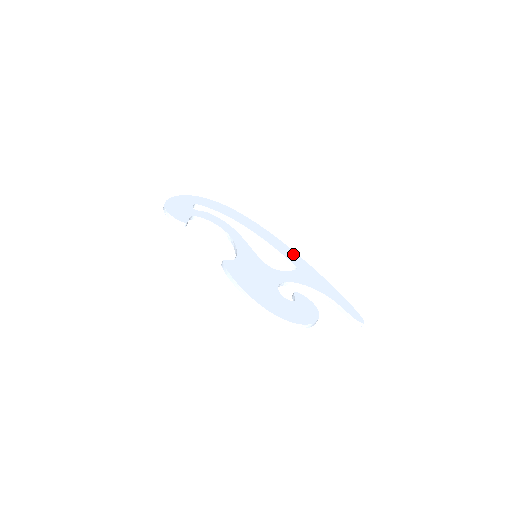
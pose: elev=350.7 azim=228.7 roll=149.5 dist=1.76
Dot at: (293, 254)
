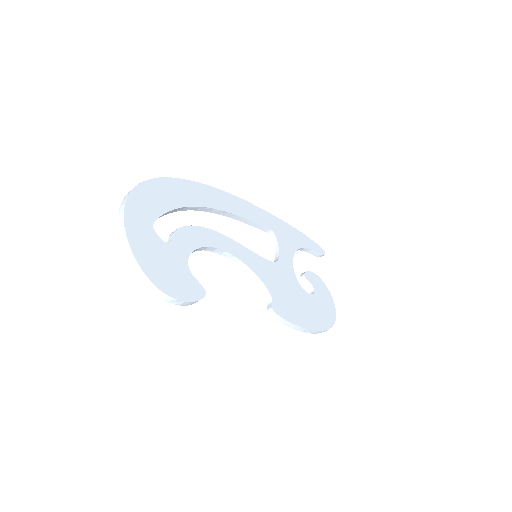
Dot at: (254, 209)
